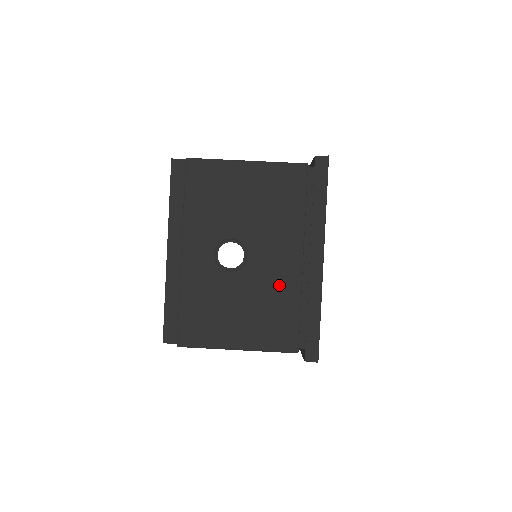
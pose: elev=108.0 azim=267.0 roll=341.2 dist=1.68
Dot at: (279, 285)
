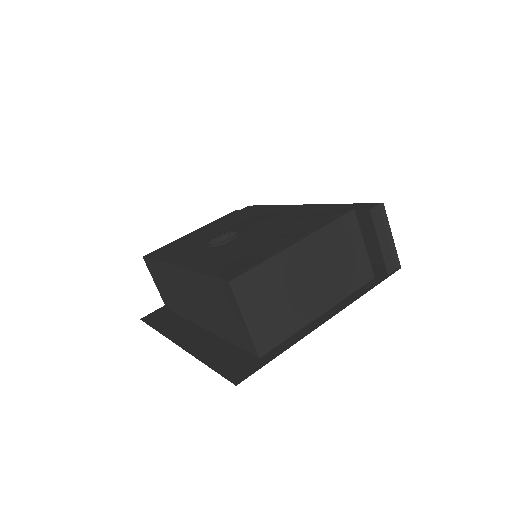
Dot at: (283, 219)
